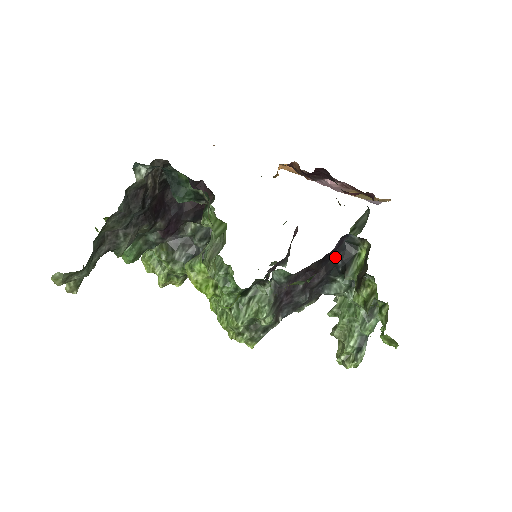
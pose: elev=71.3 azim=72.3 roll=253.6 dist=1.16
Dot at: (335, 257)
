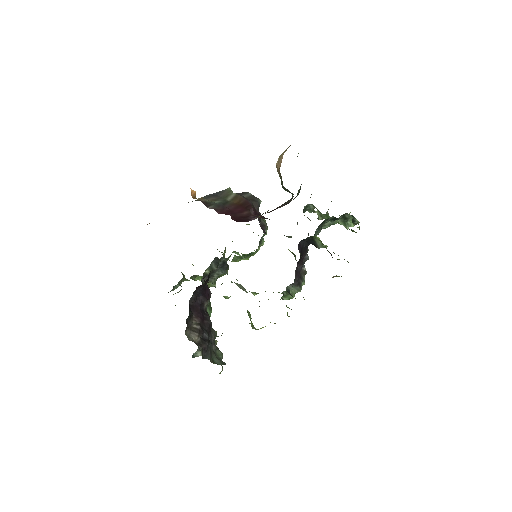
Dot at: (303, 247)
